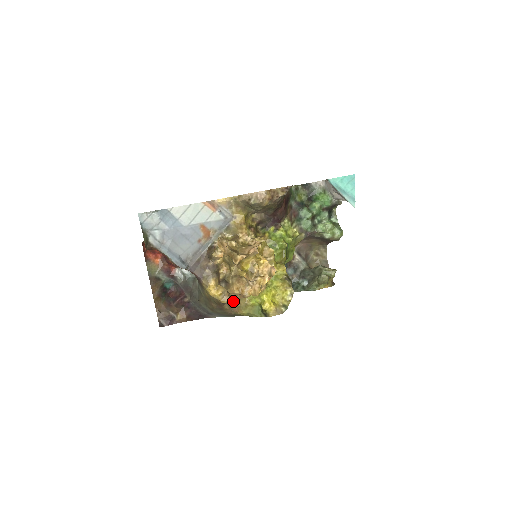
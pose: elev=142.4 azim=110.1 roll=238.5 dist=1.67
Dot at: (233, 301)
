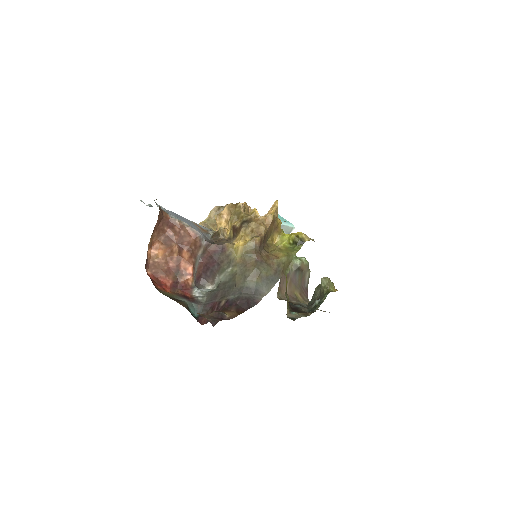
Dot at: (266, 251)
